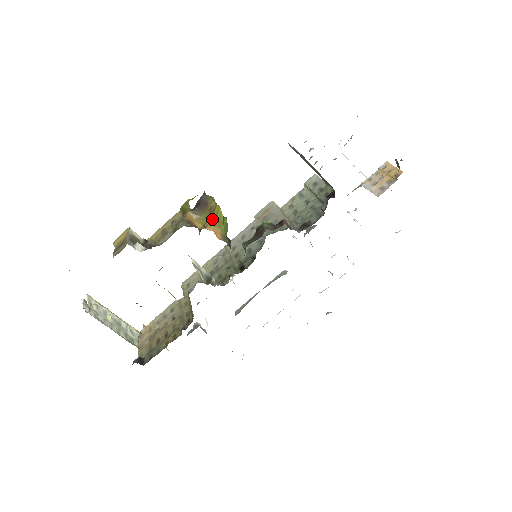
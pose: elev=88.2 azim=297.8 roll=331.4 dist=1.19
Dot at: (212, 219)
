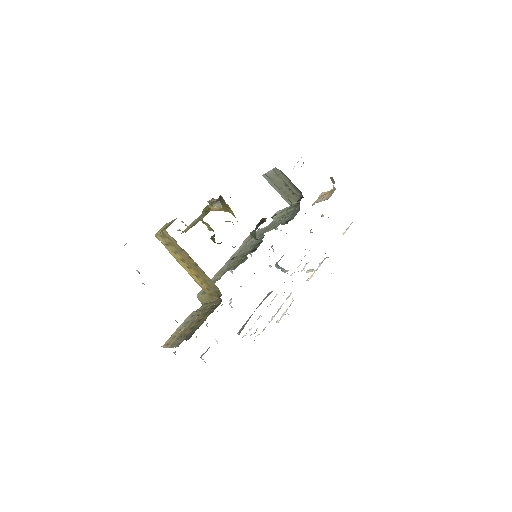
Dot at: (229, 211)
